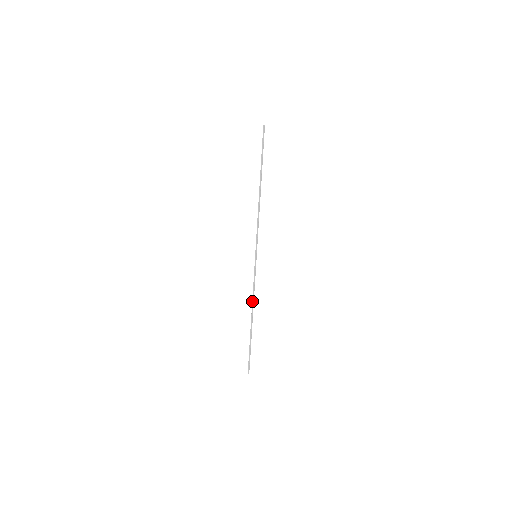
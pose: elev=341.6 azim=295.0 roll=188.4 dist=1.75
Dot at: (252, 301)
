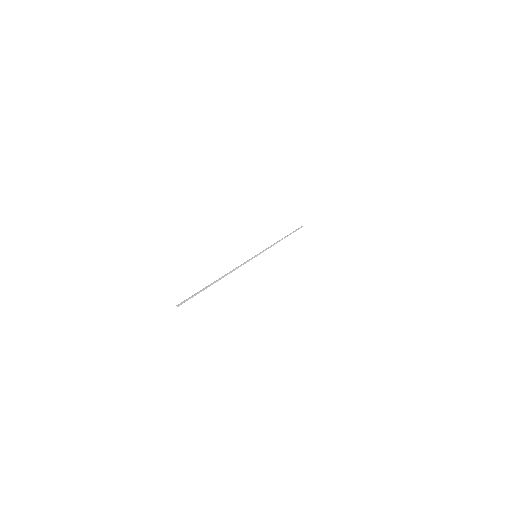
Dot at: (231, 271)
